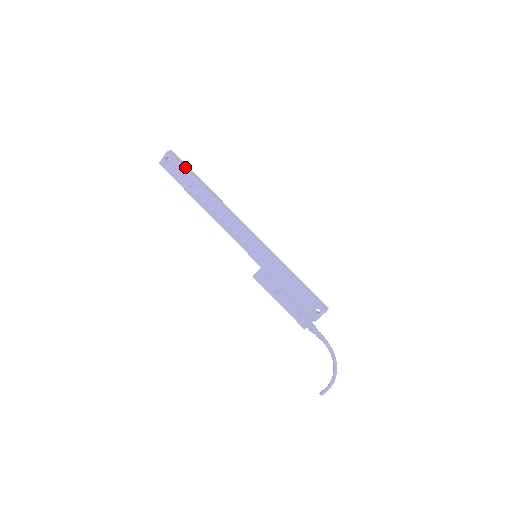
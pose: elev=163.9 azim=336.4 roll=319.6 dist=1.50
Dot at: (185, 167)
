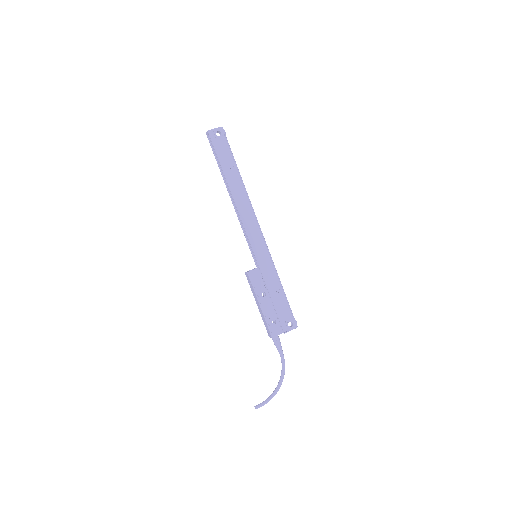
Dot at: occluded
